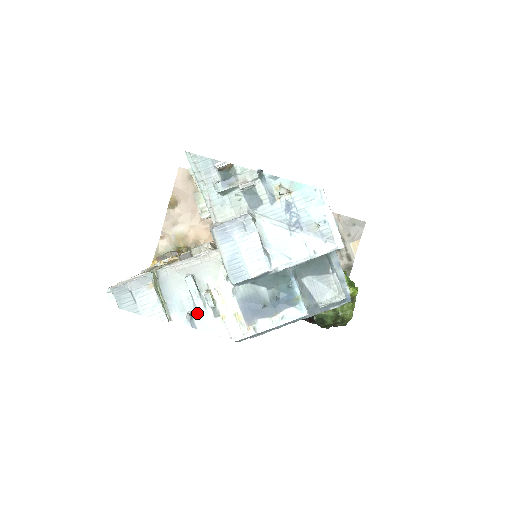
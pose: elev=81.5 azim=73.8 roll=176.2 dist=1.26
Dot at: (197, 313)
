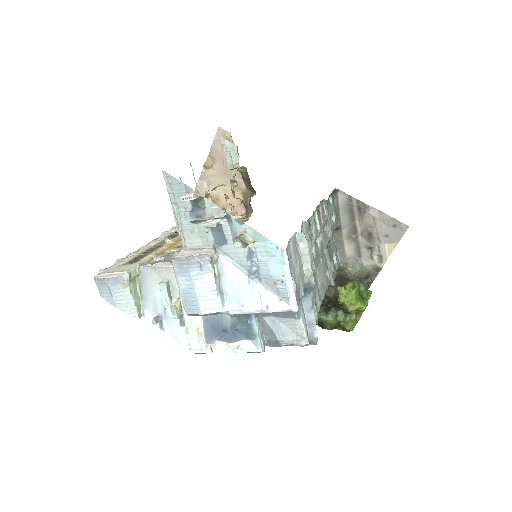
Dot at: (166, 317)
